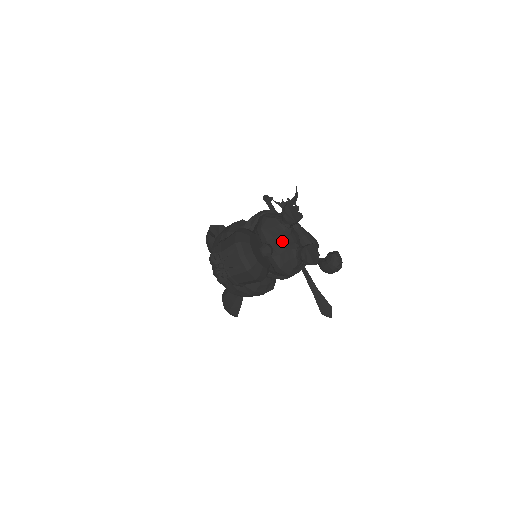
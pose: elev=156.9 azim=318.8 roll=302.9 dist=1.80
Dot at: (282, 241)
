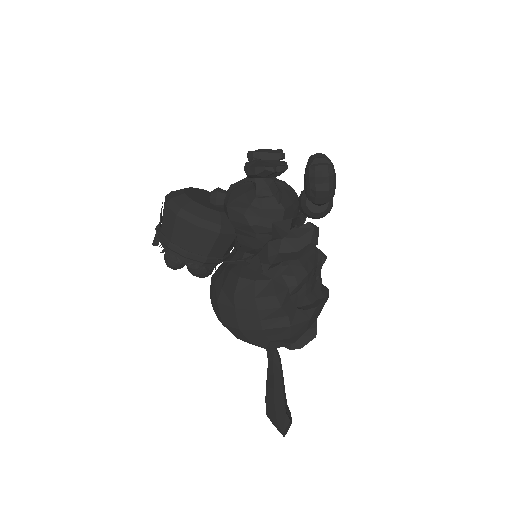
Dot at: (243, 182)
